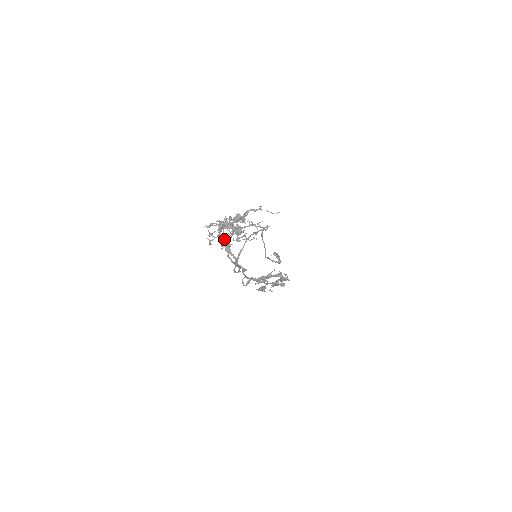
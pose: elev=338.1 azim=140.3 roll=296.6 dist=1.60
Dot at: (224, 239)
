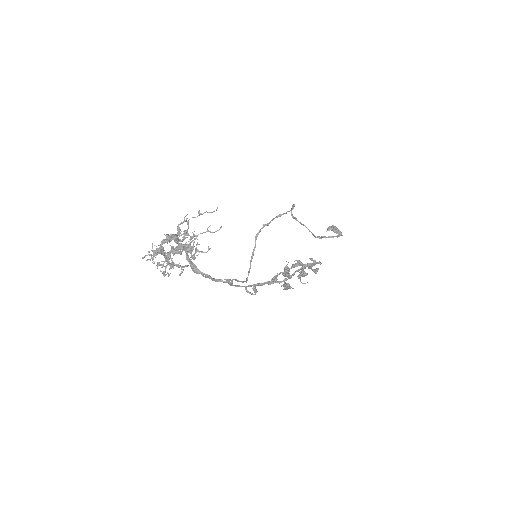
Dot at: (172, 265)
